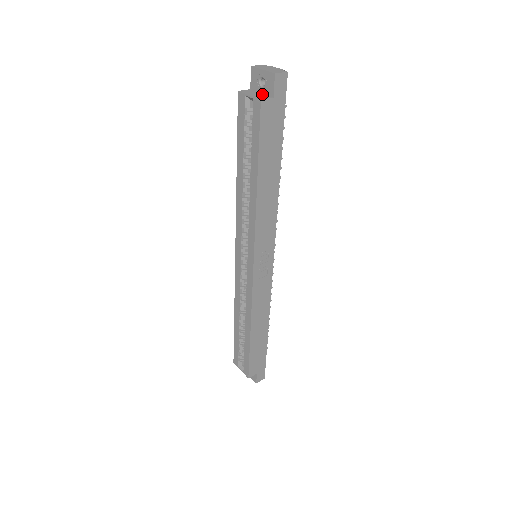
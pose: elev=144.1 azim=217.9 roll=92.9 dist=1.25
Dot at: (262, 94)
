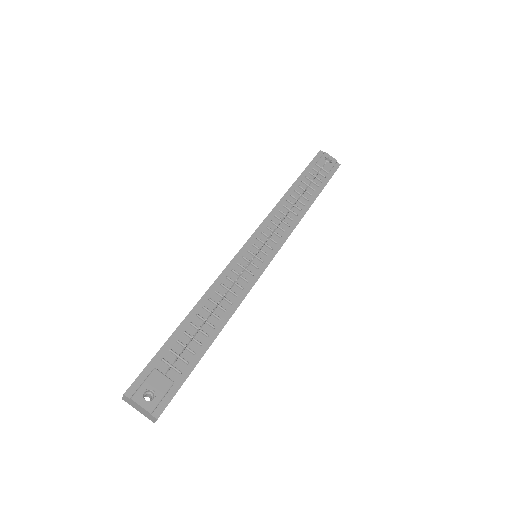
Dot at: occluded
